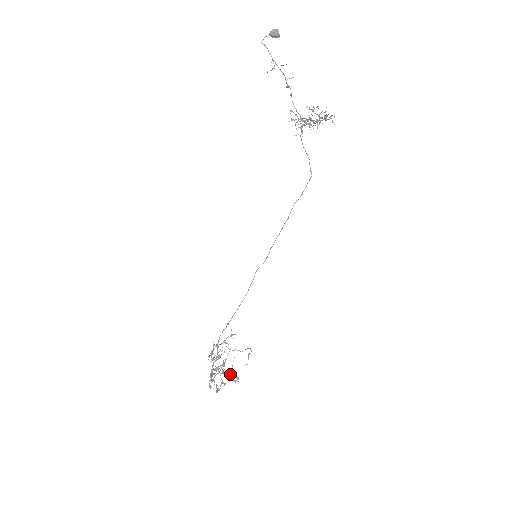
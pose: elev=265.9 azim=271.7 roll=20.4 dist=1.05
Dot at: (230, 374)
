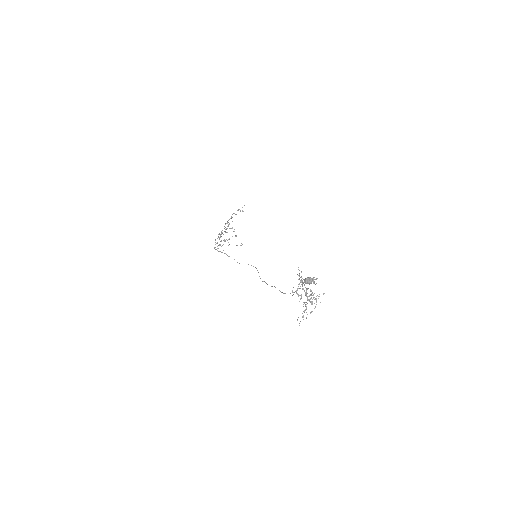
Dot at: occluded
